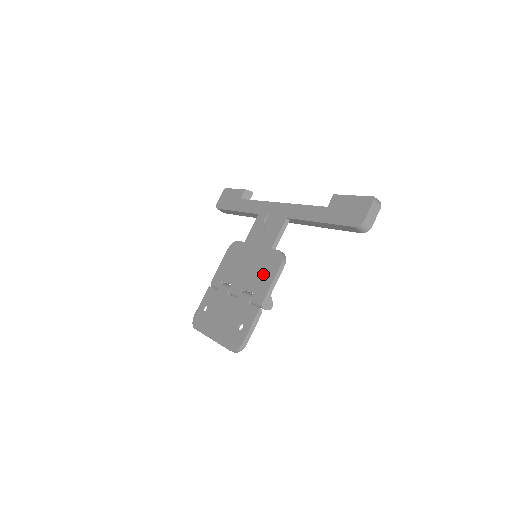
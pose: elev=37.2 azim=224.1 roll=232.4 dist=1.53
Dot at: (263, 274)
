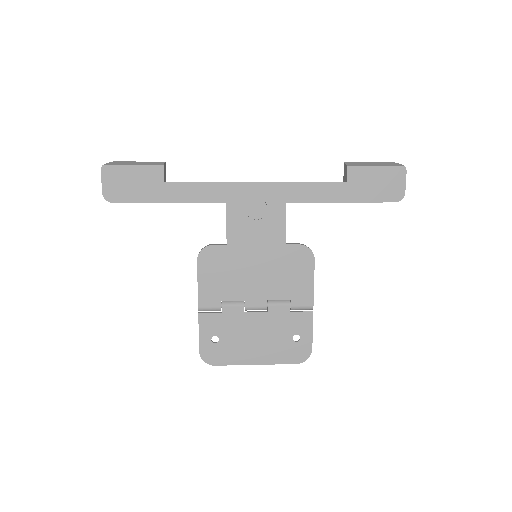
Dot at: (293, 276)
